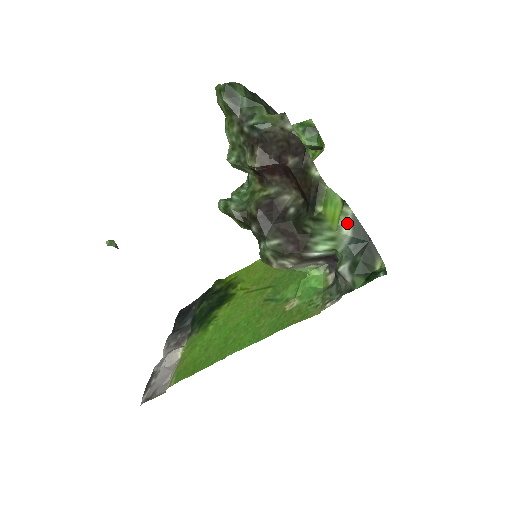
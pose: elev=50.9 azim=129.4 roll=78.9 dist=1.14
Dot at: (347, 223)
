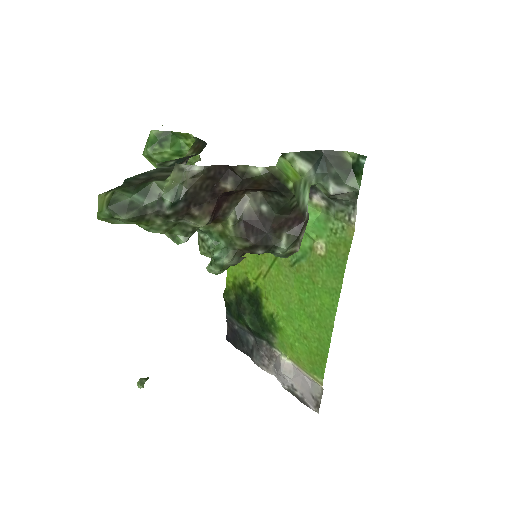
Dot at: (300, 163)
